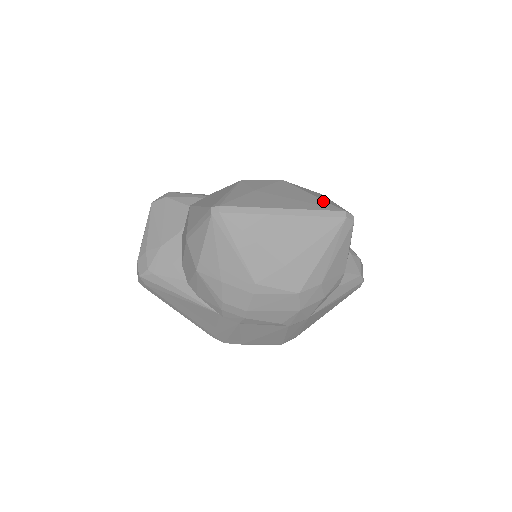
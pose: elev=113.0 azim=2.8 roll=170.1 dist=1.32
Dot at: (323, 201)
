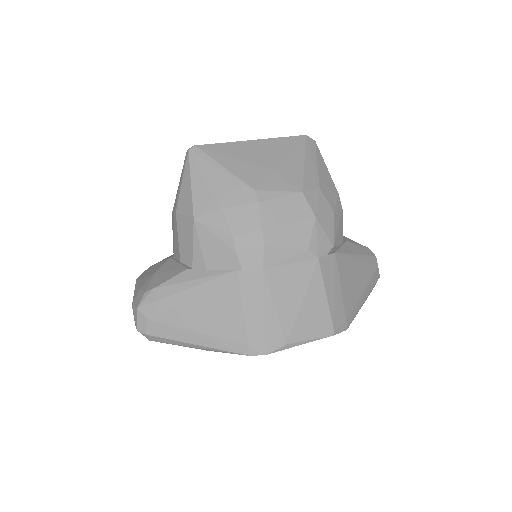
Dot at: occluded
